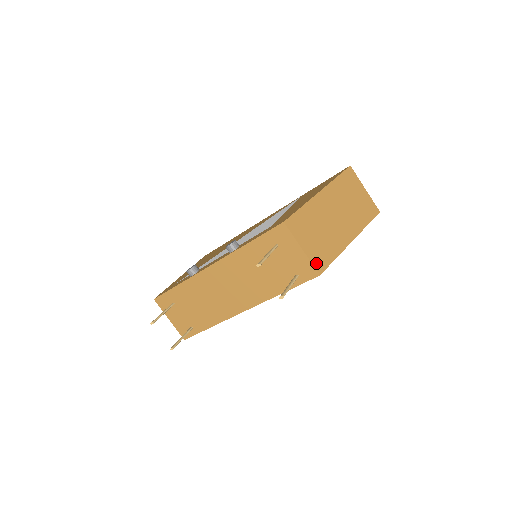
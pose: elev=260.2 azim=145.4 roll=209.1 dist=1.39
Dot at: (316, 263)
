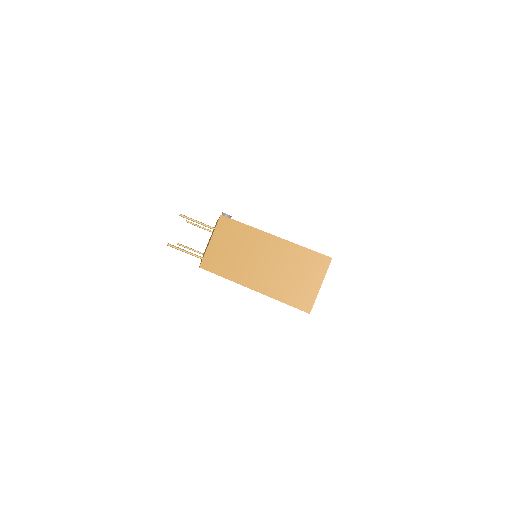
Dot at: (207, 259)
